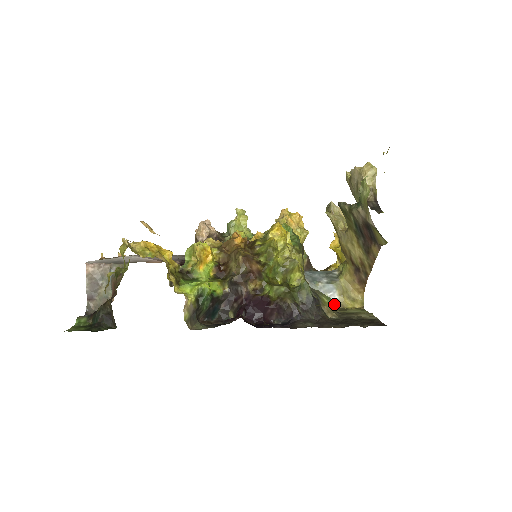
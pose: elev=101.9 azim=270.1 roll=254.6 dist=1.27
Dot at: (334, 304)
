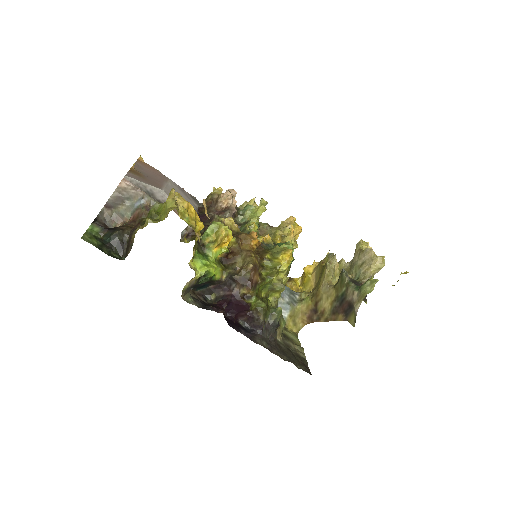
Dot at: occluded
